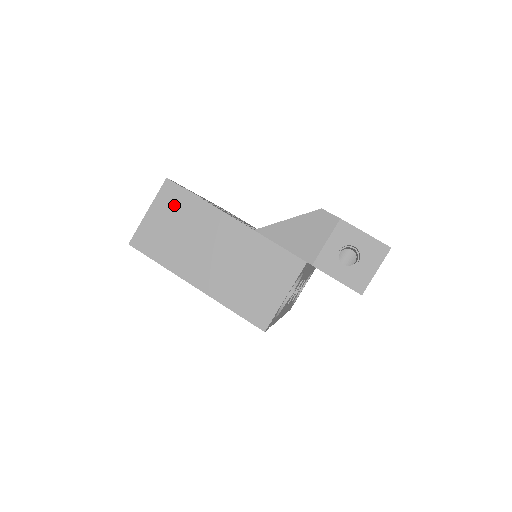
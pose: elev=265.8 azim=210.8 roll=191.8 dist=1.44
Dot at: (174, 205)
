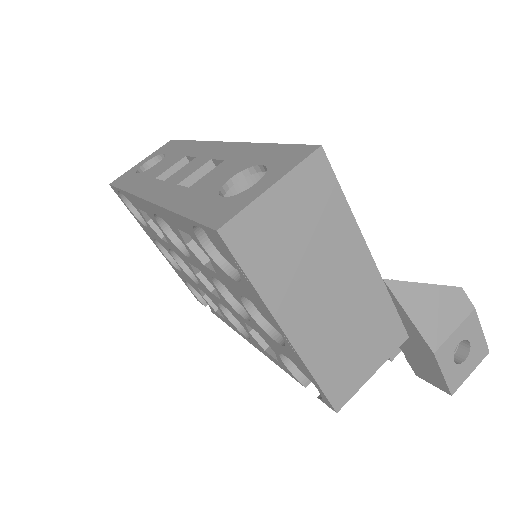
Dot at: (313, 197)
